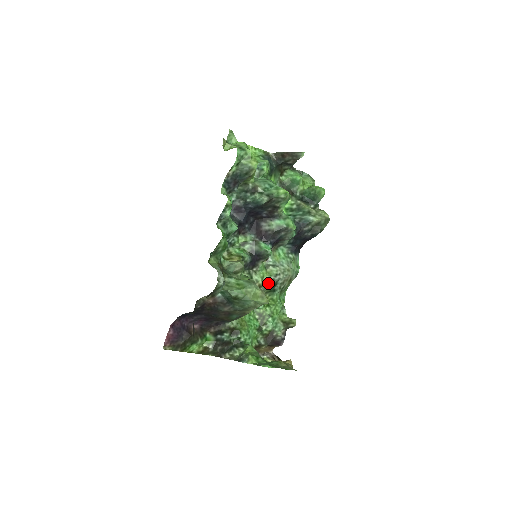
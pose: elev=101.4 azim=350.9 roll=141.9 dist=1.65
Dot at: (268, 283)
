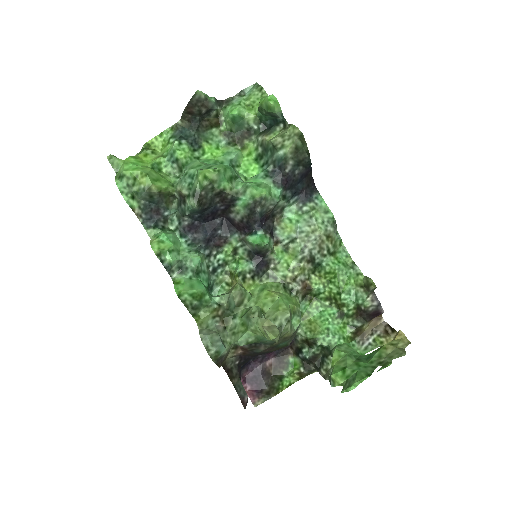
Dot at: (301, 267)
